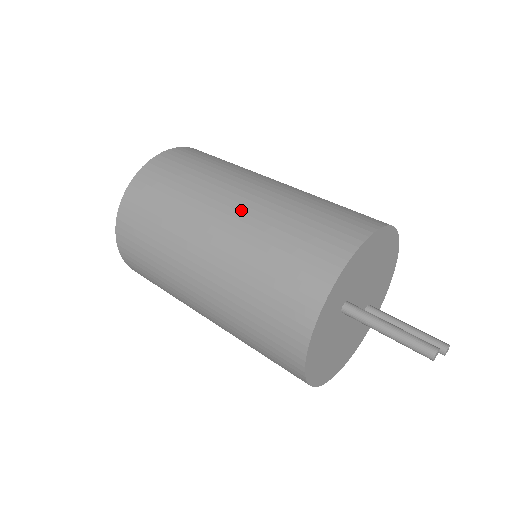
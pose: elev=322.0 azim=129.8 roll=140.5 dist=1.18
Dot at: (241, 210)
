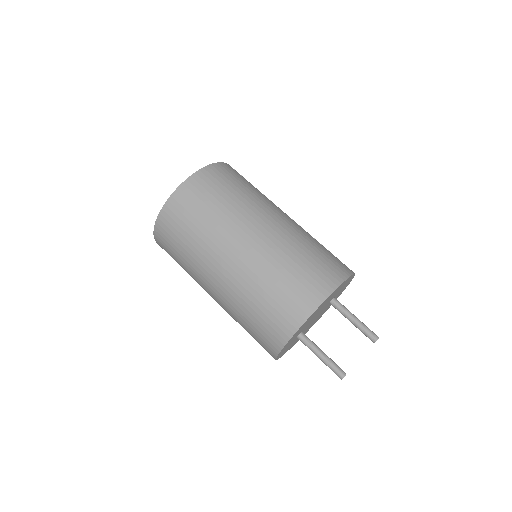
Dot at: (220, 293)
